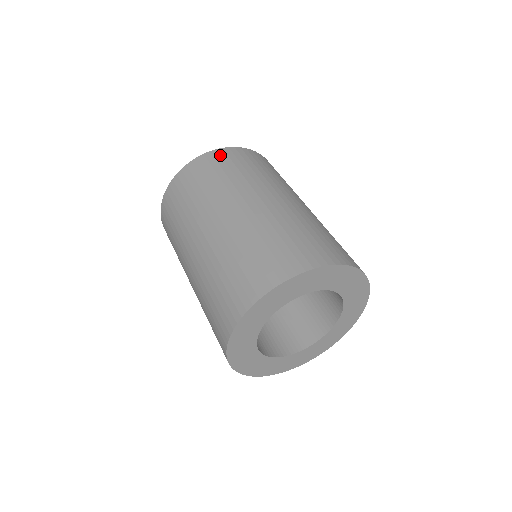
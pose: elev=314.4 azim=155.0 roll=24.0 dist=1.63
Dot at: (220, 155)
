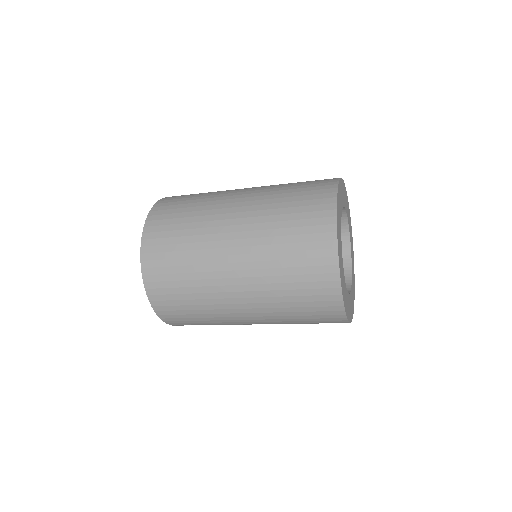
Dot at: occluded
